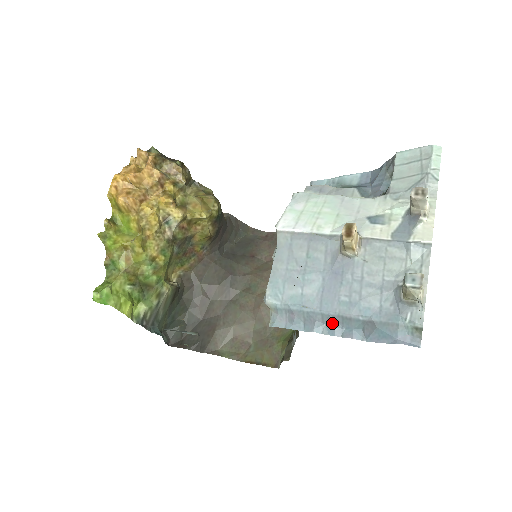
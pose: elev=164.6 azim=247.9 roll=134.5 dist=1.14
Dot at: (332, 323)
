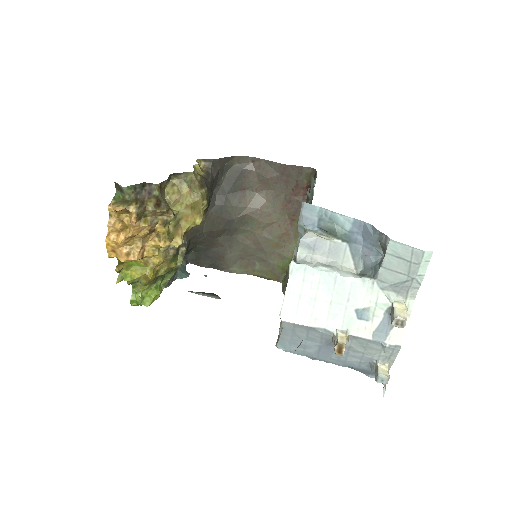
Dot at: occluded
